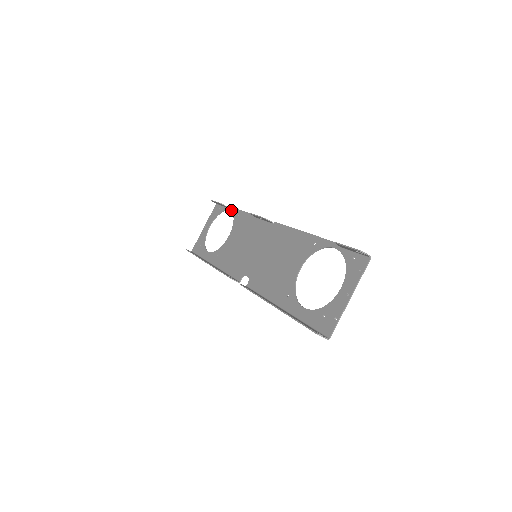
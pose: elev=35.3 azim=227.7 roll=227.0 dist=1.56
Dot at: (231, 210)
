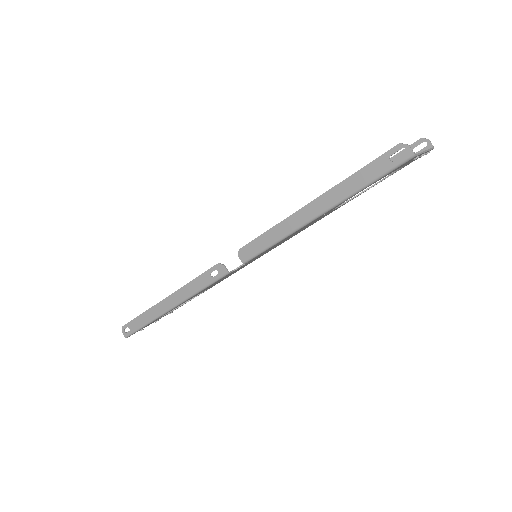
Dot at: occluded
